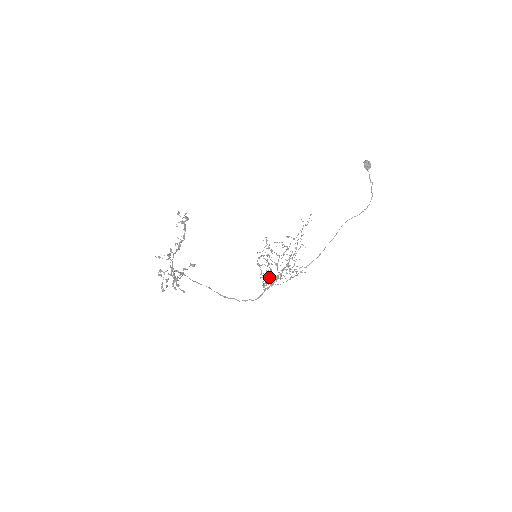
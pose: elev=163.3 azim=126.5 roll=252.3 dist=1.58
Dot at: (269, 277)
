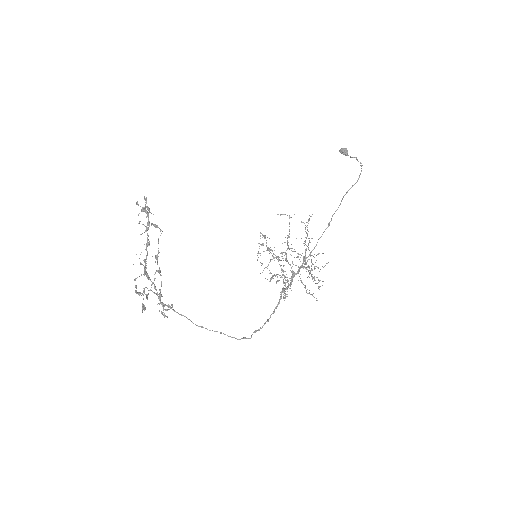
Dot at: occluded
